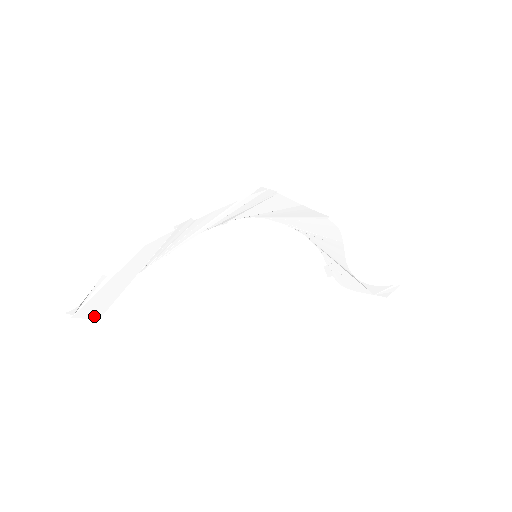
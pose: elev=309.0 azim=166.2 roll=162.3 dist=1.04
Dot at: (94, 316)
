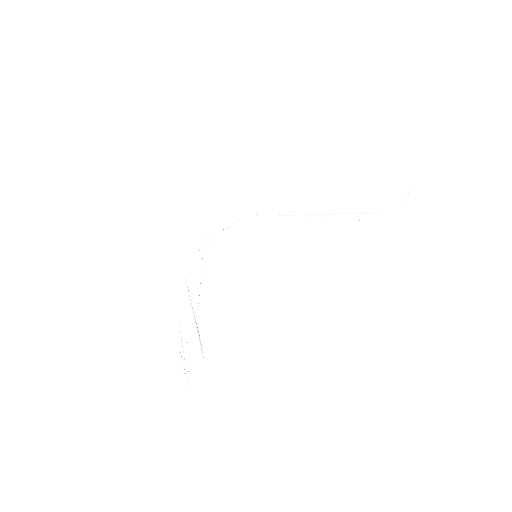
Dot at: (203, 382)
